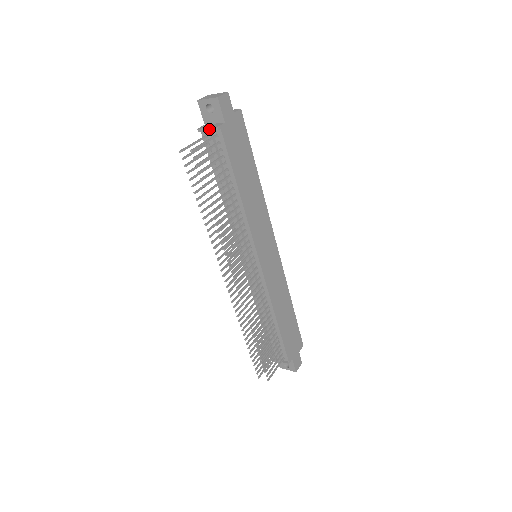
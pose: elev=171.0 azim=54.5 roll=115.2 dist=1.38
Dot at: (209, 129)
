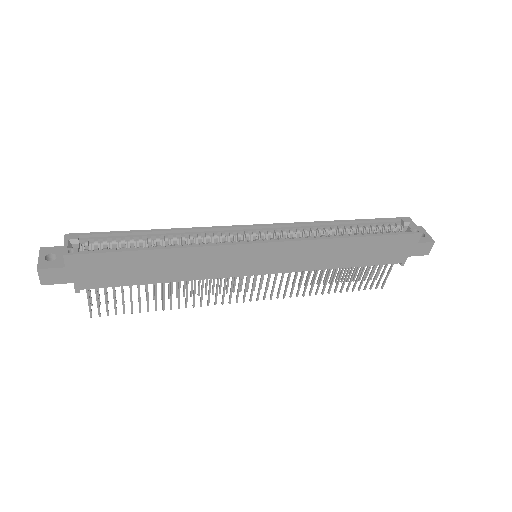
Dot at: occluded
